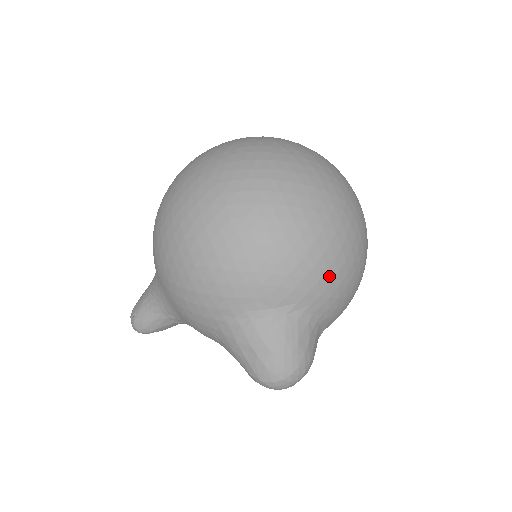
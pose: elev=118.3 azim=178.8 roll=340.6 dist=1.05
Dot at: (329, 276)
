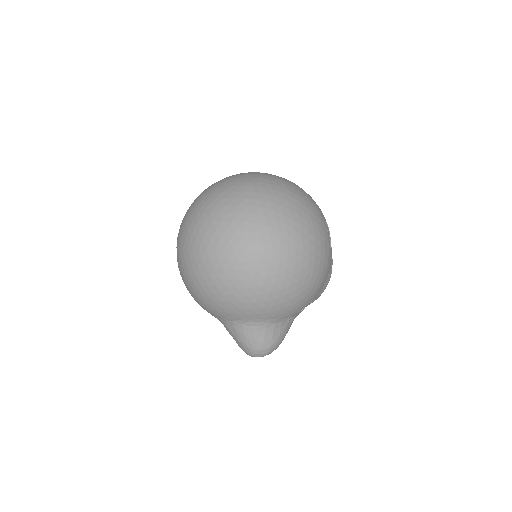
Dot at: (259, 304)
